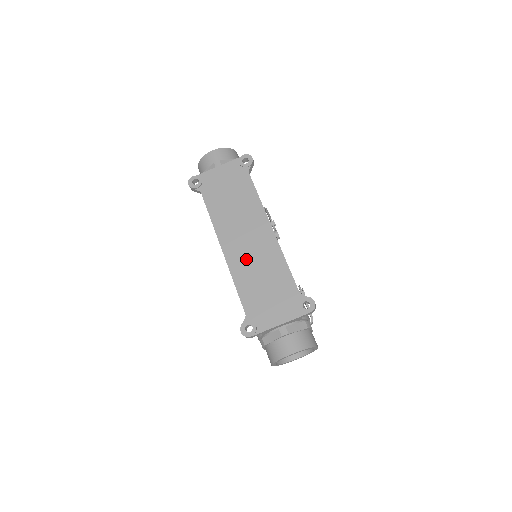
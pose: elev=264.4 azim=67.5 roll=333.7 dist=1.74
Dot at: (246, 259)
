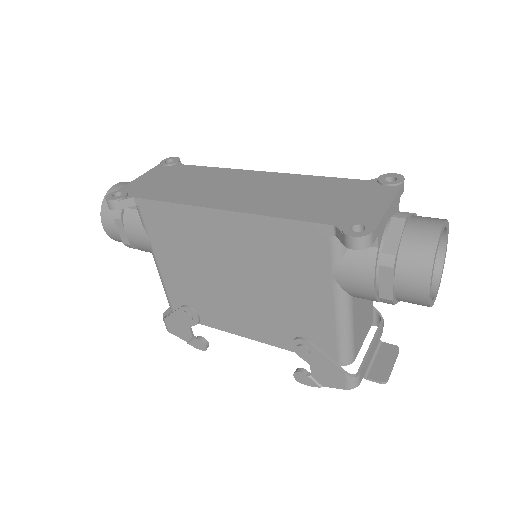
Dot at: (264, 198)
